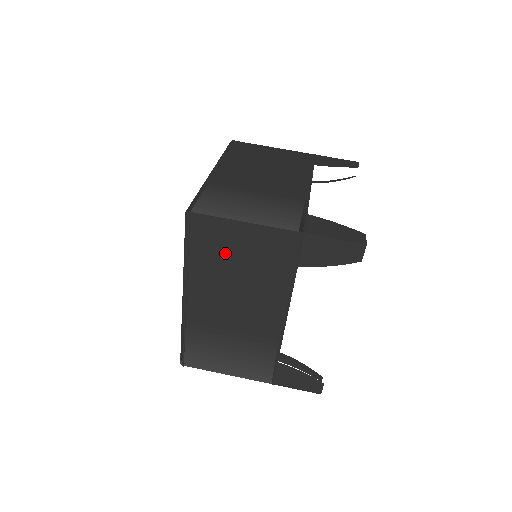
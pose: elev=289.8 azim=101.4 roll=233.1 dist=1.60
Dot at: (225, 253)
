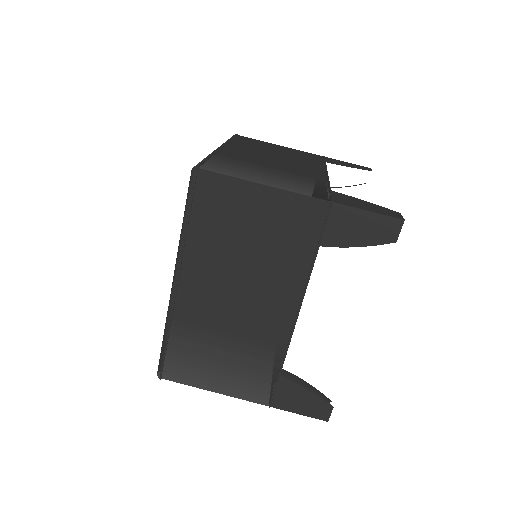
Dot at: (233, 225)
